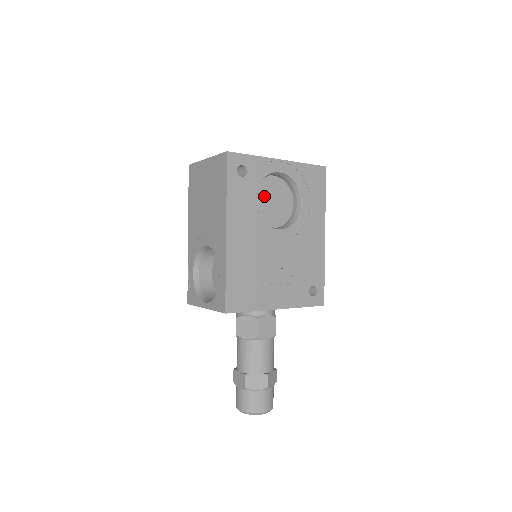
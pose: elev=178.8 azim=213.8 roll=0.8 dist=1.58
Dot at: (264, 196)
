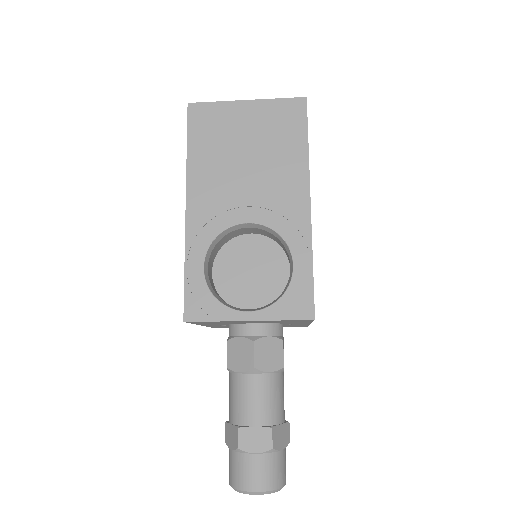
Dot at: occluded
